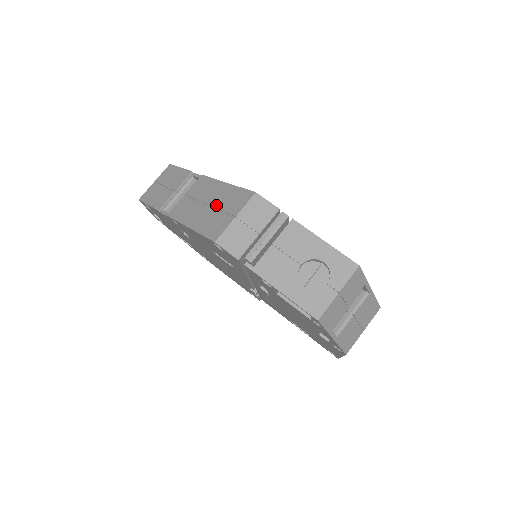
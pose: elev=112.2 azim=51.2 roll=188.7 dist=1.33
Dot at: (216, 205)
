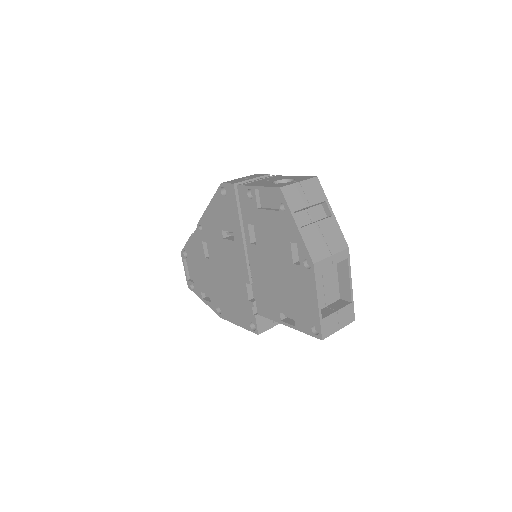
Dot at: occluded
